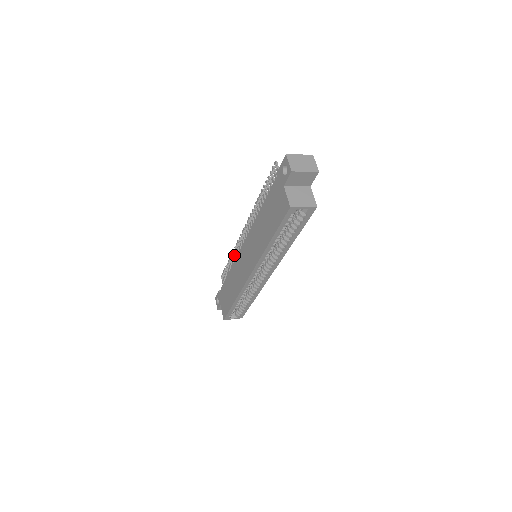
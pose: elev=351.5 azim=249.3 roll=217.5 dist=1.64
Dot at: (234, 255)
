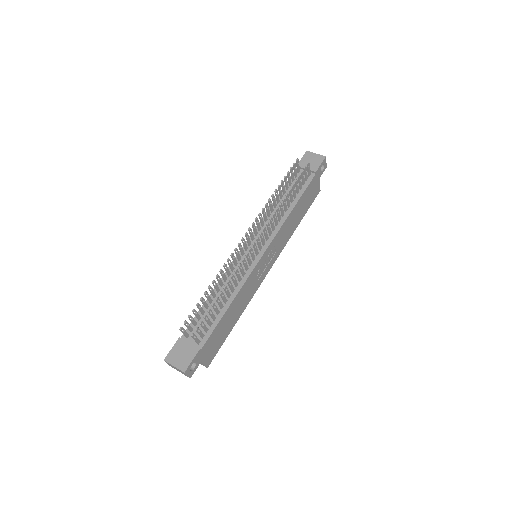
Dot at: (267, 208)
